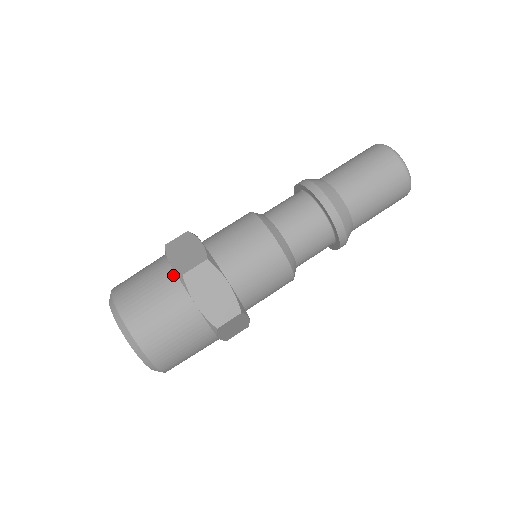
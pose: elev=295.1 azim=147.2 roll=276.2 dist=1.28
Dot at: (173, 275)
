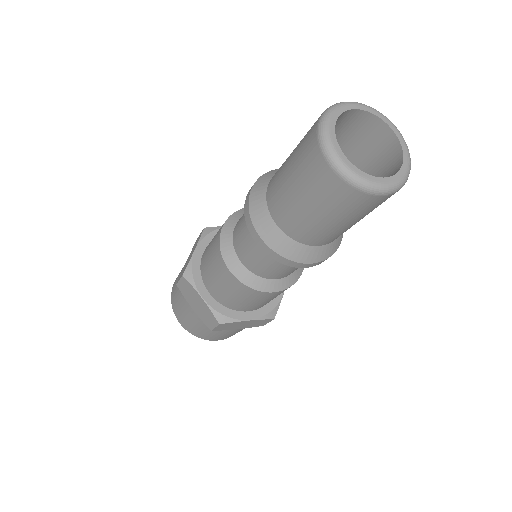
Dot at: occluded
